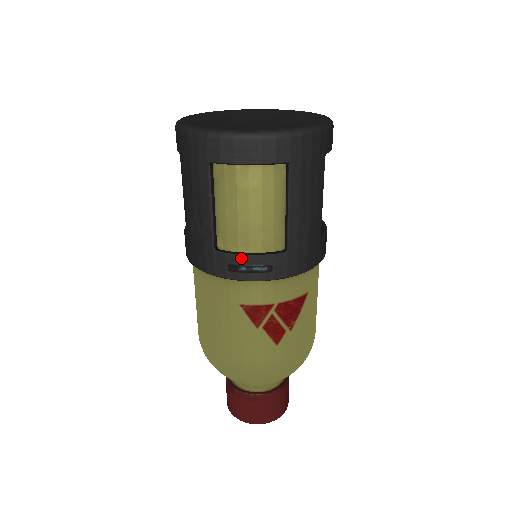
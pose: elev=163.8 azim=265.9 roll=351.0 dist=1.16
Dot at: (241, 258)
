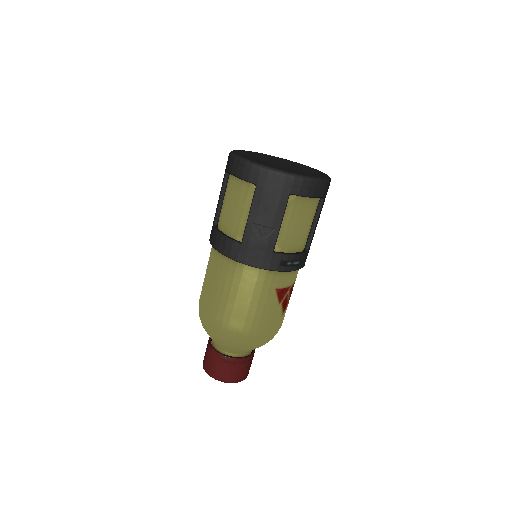
Dot at: (290, 256)
